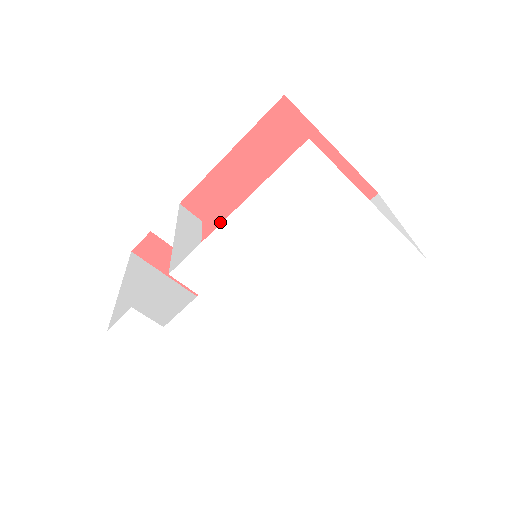
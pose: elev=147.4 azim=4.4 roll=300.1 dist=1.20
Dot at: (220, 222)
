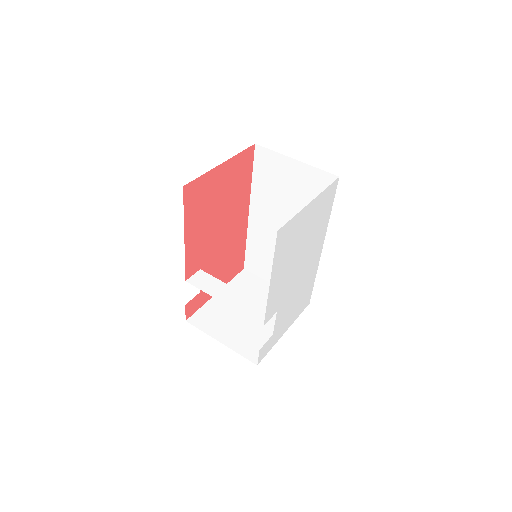
Dot at: (207, 258)
